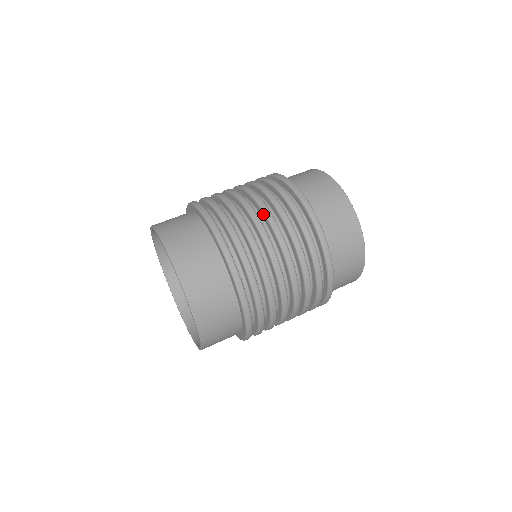
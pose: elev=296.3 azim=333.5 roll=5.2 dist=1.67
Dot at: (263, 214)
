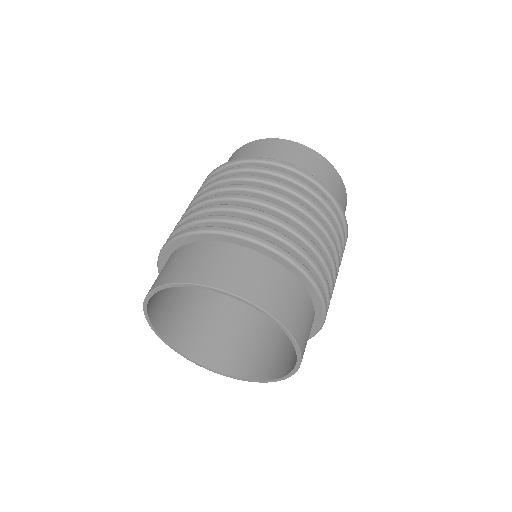
Dot at: (276, 200)
